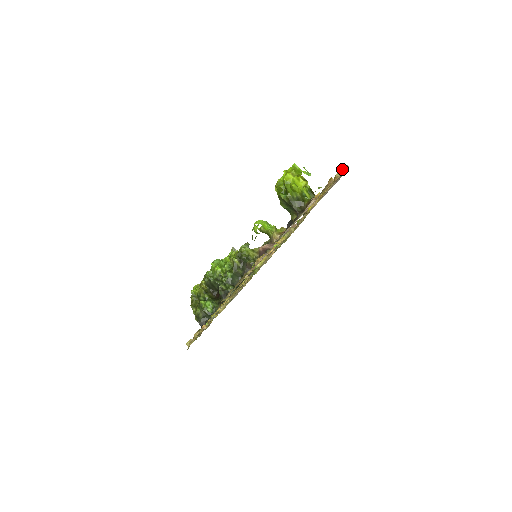
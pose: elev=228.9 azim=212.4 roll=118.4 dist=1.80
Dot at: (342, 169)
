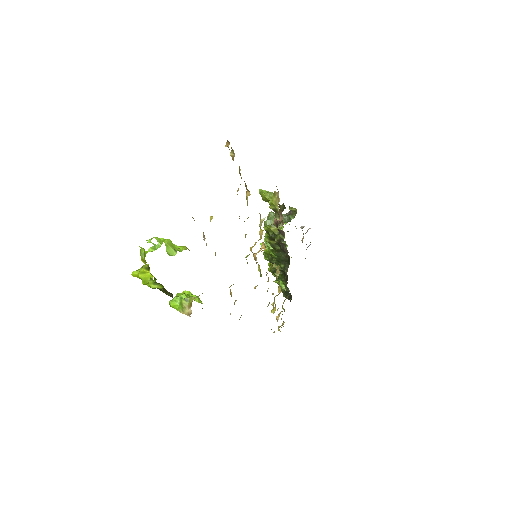
Dot at: (228, 147)
